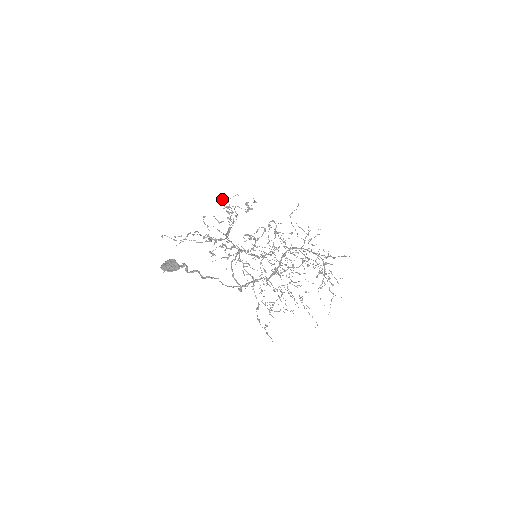
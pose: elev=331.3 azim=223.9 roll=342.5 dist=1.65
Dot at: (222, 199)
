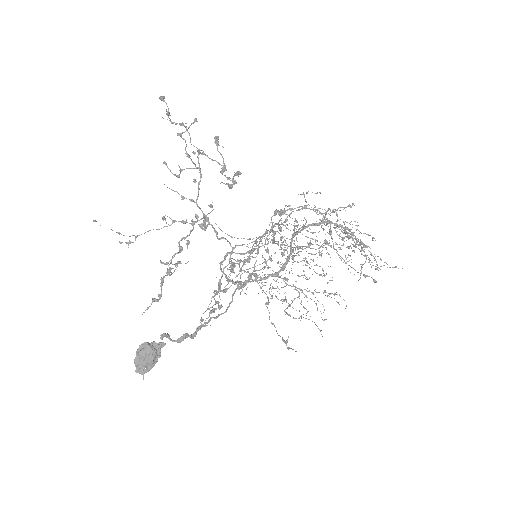
Dot at: (163, 101)
